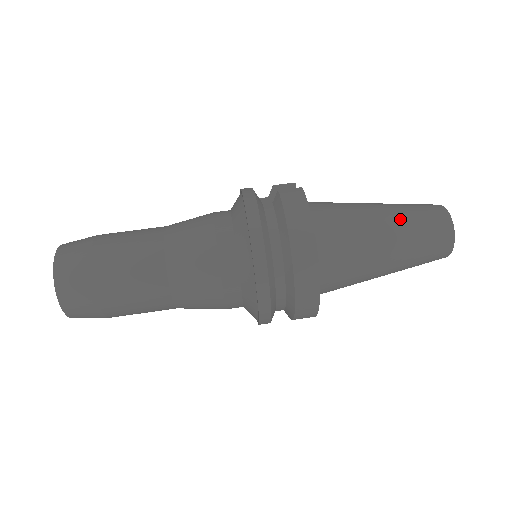
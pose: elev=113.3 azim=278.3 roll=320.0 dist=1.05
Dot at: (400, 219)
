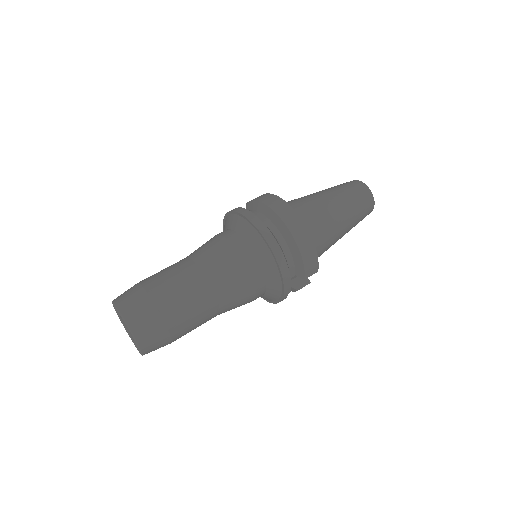
Dot at: (328, 189)
